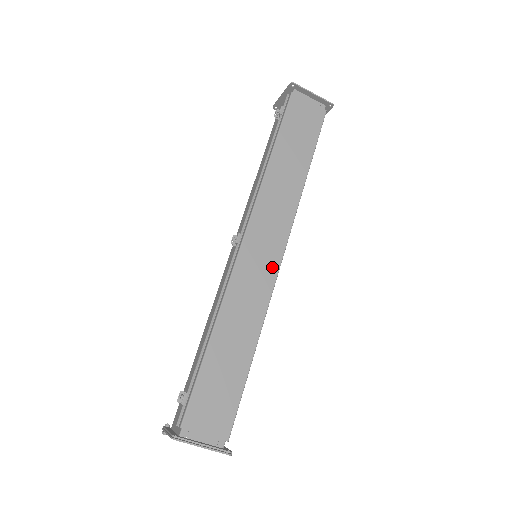
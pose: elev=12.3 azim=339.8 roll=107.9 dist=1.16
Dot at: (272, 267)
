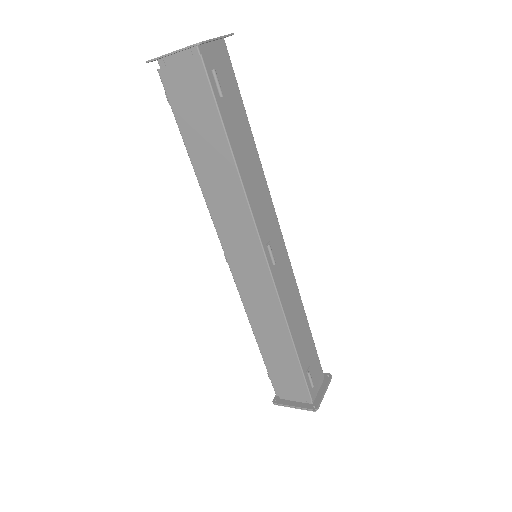
Dot at: (264, 274)
